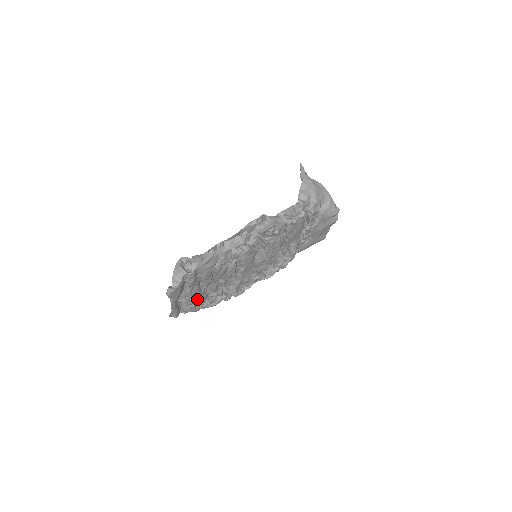
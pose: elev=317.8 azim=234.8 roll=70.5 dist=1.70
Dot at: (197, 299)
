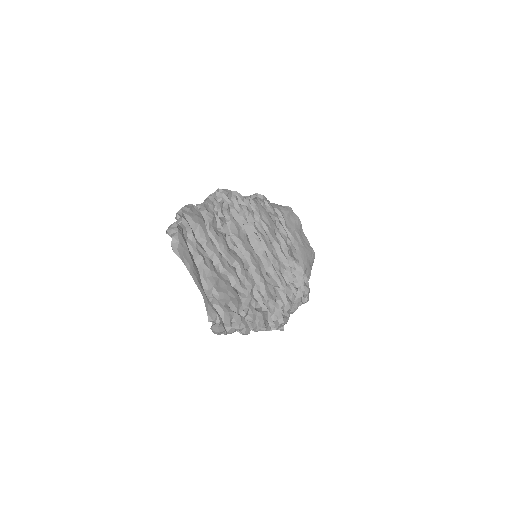
Dot at: (225, 288)
